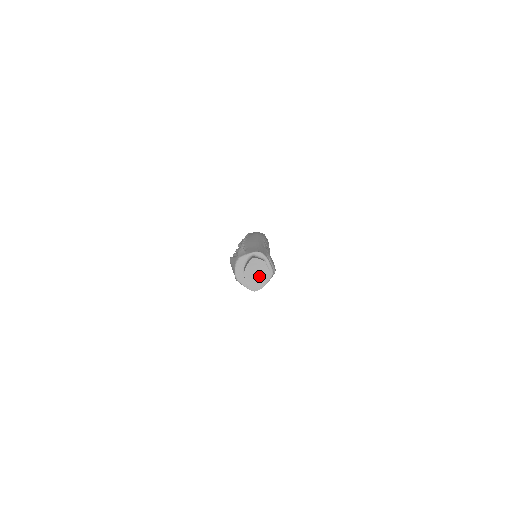
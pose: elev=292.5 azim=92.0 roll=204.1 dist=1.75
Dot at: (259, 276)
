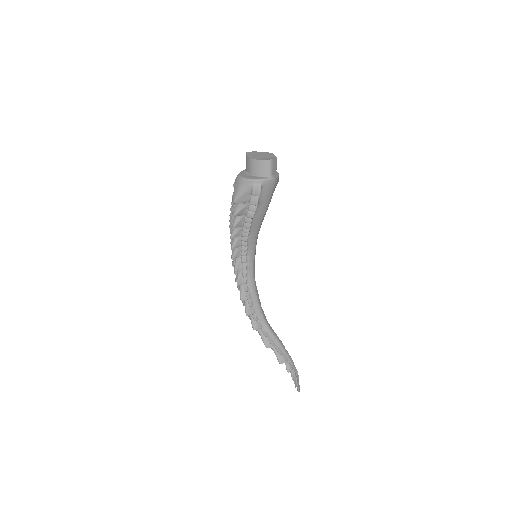
Dot at: (265, 156)
